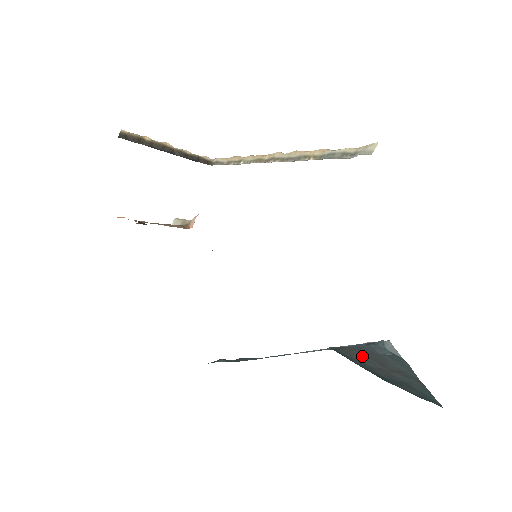
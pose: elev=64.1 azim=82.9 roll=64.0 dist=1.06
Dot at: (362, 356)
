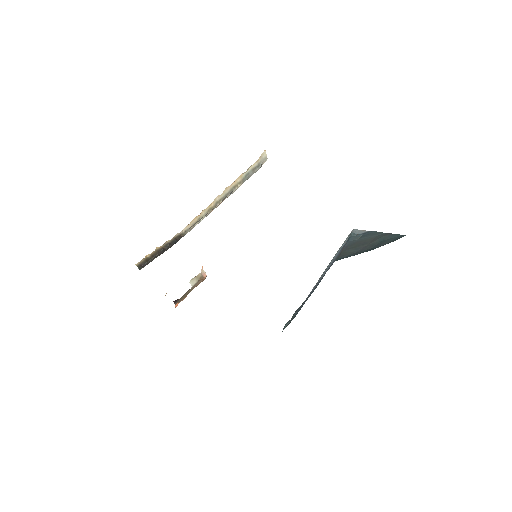
Dot at: (351, 250)
